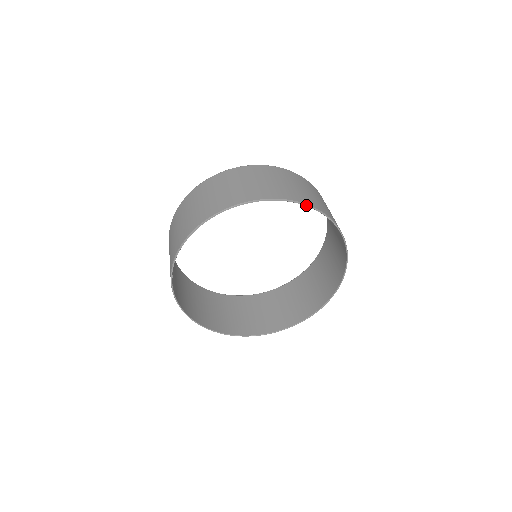
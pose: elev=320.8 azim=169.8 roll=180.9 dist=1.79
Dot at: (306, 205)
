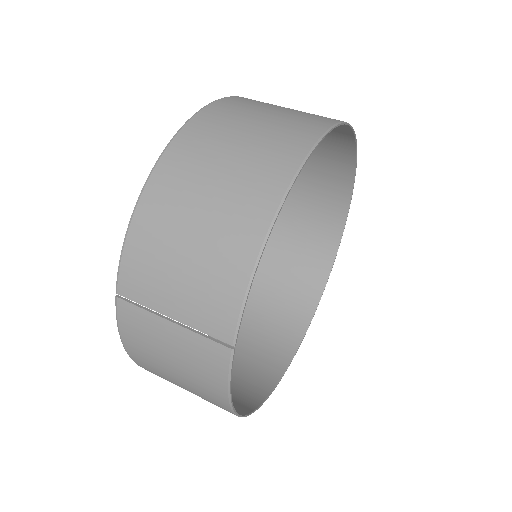
Dot at: (355, 136)
